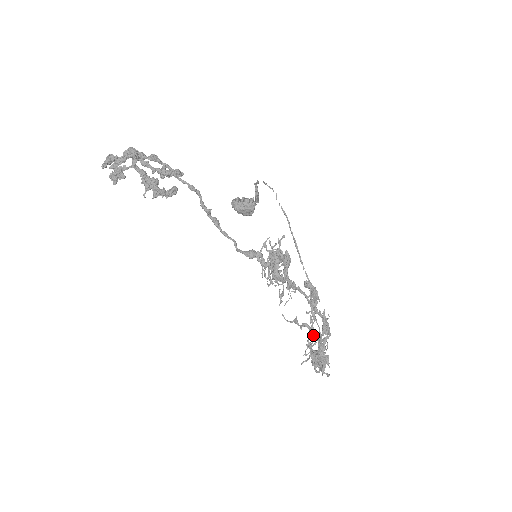
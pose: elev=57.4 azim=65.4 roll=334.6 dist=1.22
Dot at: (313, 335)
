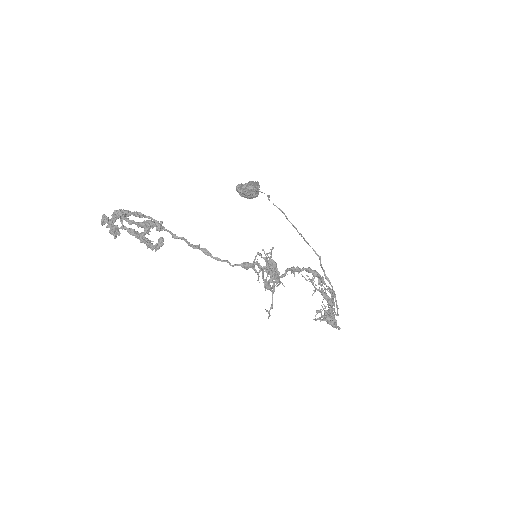
Dot at: occluded
